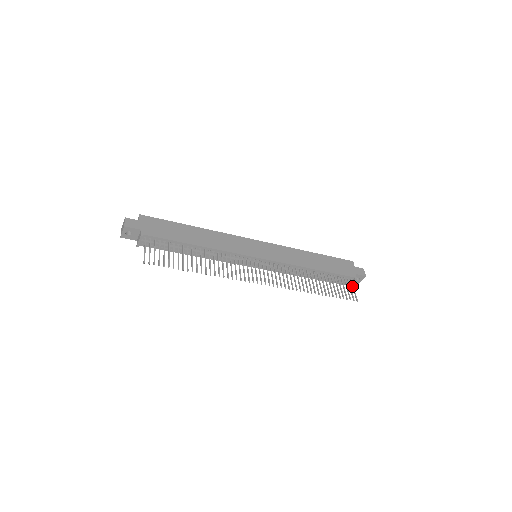
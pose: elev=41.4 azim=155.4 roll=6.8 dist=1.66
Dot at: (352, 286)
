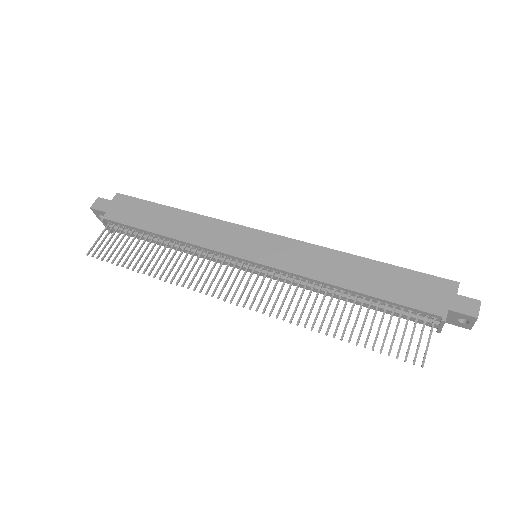
Dot at: occluded
